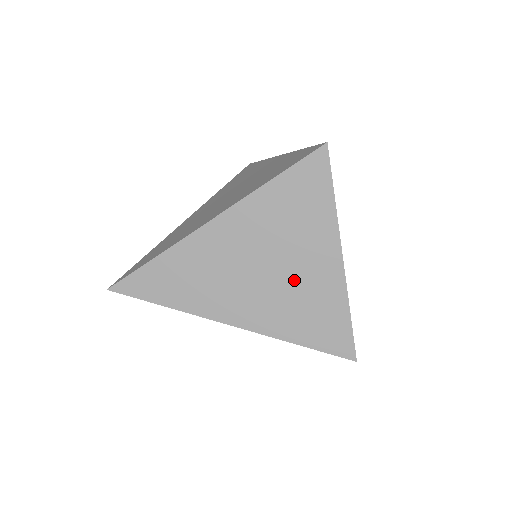
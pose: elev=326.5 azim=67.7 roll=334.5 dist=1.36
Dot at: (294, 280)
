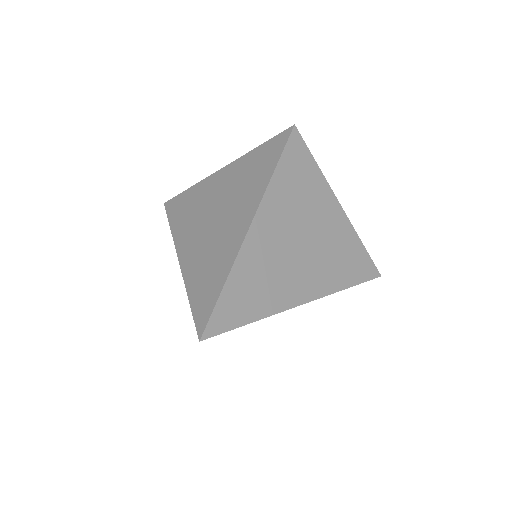
Dot at: (324, 239)
